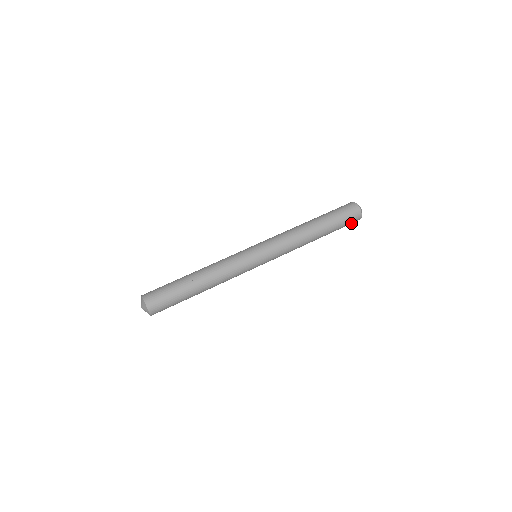
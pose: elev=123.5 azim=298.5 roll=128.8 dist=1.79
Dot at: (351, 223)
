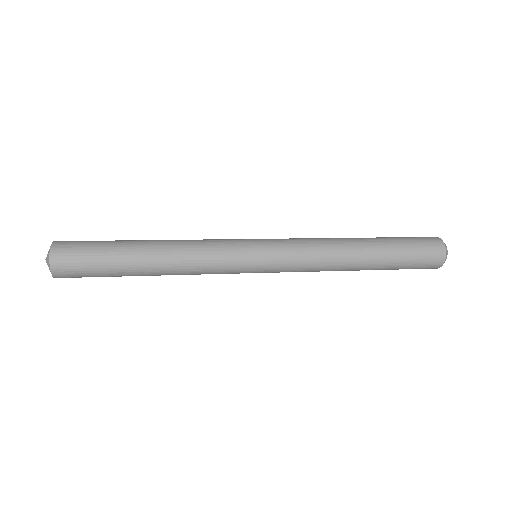
Dot at: (427, 263)
